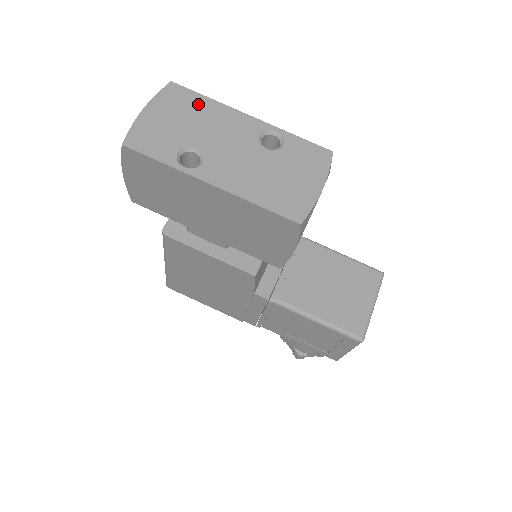
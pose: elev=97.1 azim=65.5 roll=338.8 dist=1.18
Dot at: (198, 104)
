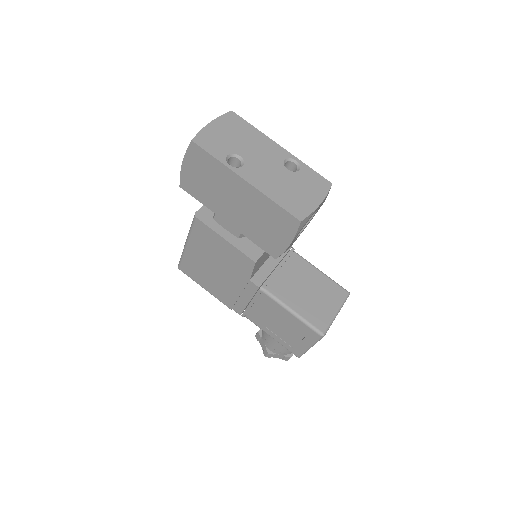
Dot at: (247, 129)
